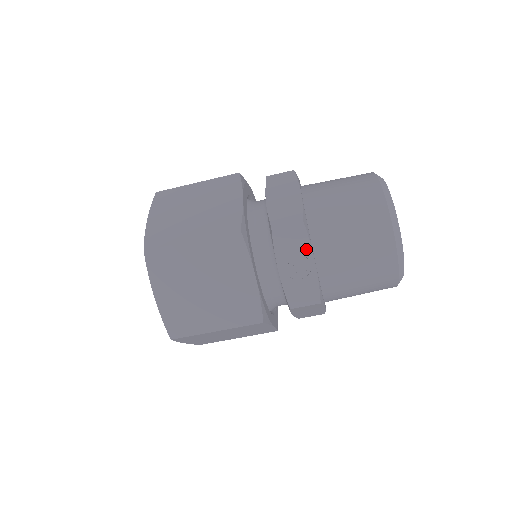
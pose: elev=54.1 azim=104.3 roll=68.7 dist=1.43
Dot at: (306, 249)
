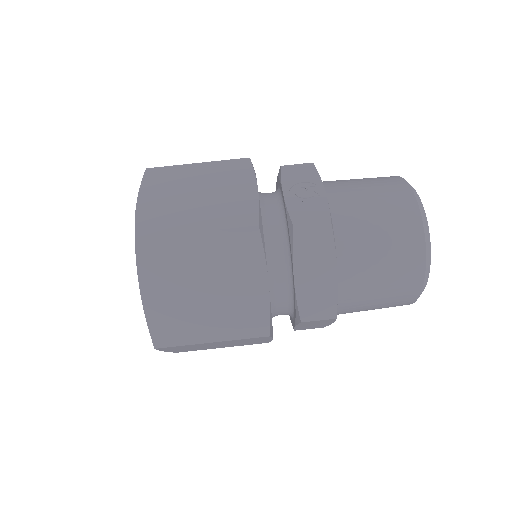
Dot at: (315, 180)
